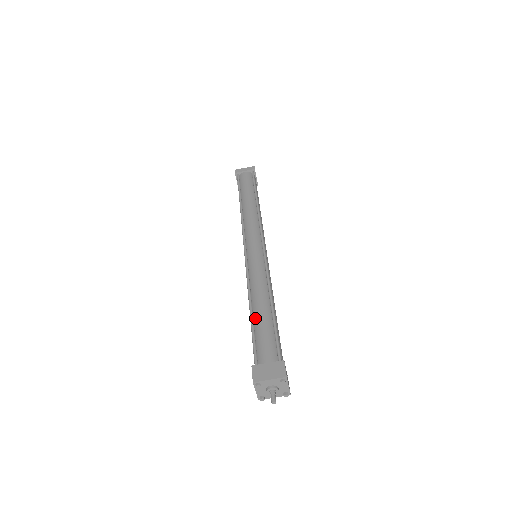
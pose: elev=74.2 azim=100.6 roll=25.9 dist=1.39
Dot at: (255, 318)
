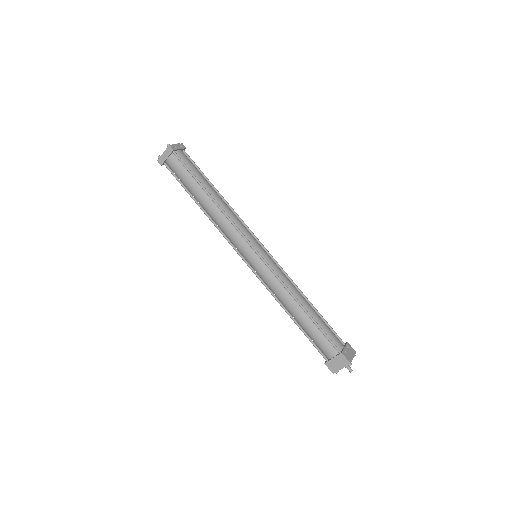
Dot at: (300, 325)
